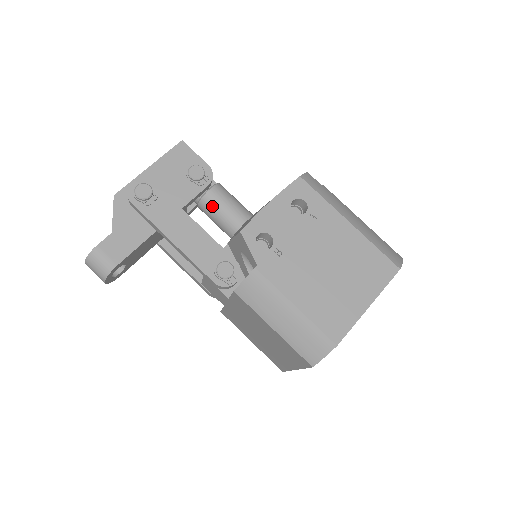
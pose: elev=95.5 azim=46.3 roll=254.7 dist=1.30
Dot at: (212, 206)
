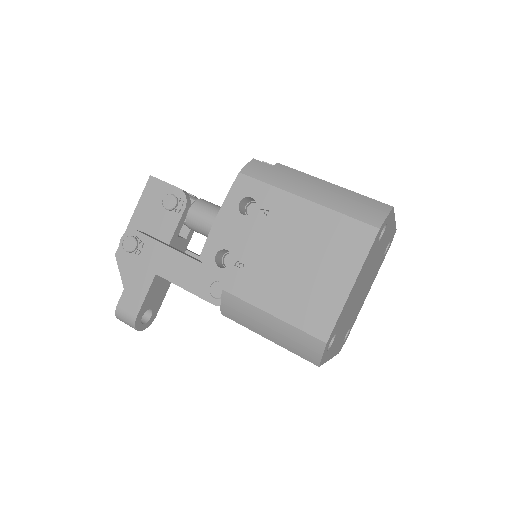
Dot at: (197, 226)
